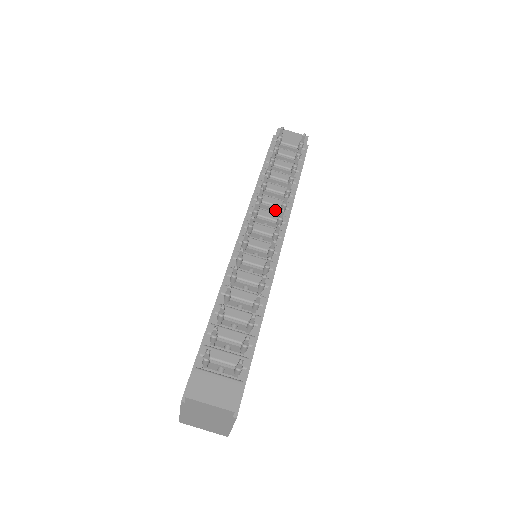
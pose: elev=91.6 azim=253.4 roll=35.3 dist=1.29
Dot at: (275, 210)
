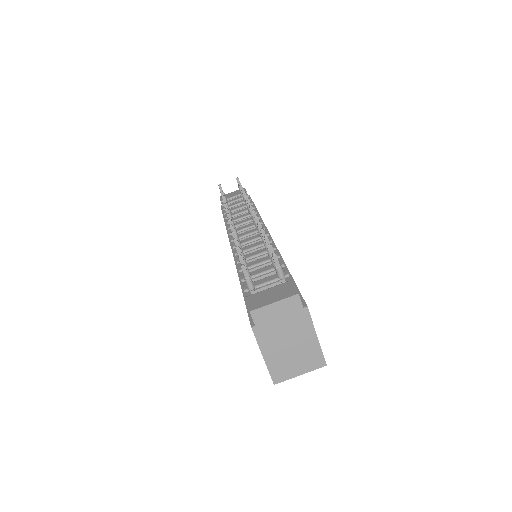
Dot at: occluded
